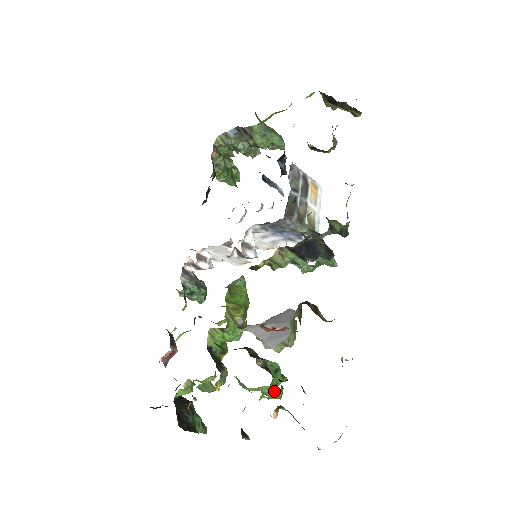
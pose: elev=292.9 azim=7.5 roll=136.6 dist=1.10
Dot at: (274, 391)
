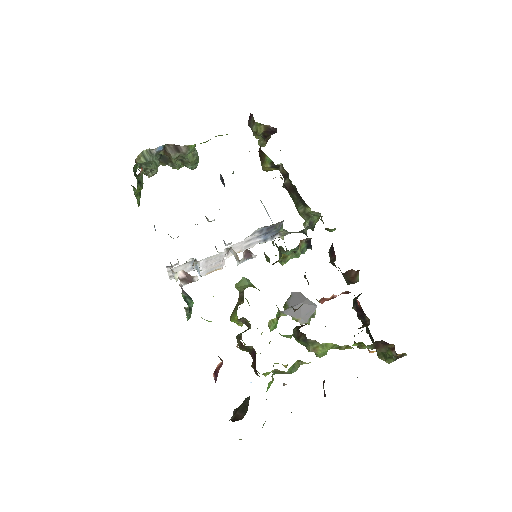
Dot at: occluded
